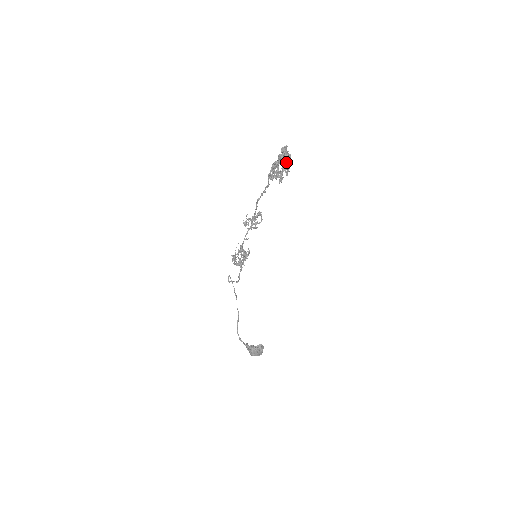
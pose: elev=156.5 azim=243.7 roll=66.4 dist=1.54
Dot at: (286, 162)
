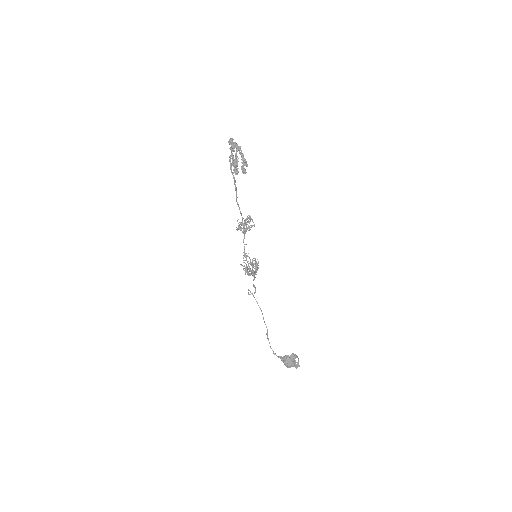
Dot at: (241, 155)
